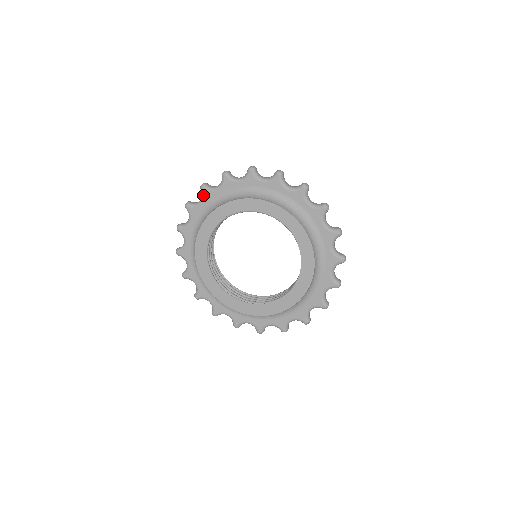
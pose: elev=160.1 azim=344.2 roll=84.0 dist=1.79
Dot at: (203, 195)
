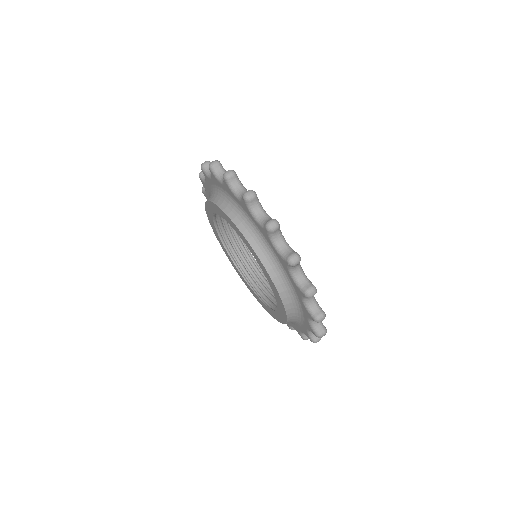
Dot at: occluded
